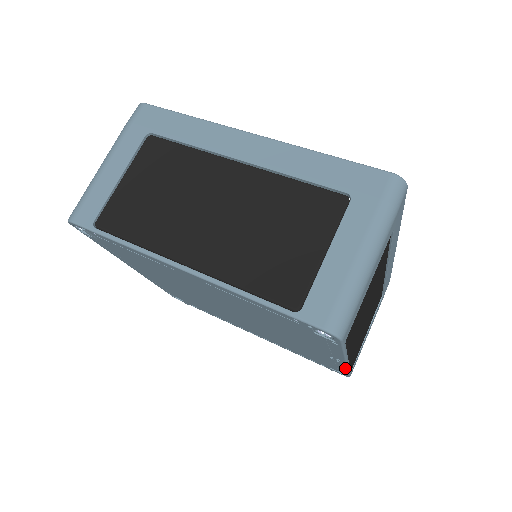
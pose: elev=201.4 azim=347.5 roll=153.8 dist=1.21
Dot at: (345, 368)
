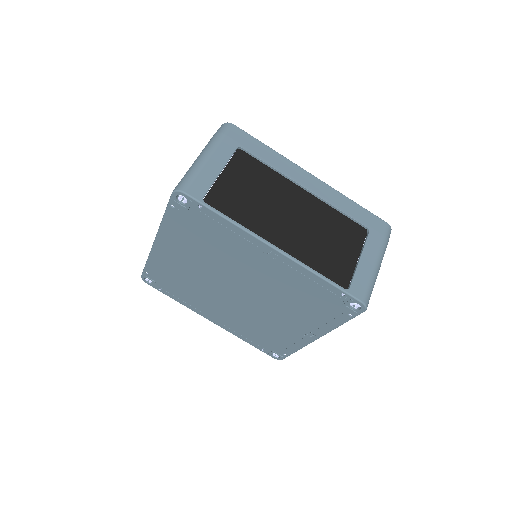
Dot at: (305, 269)
